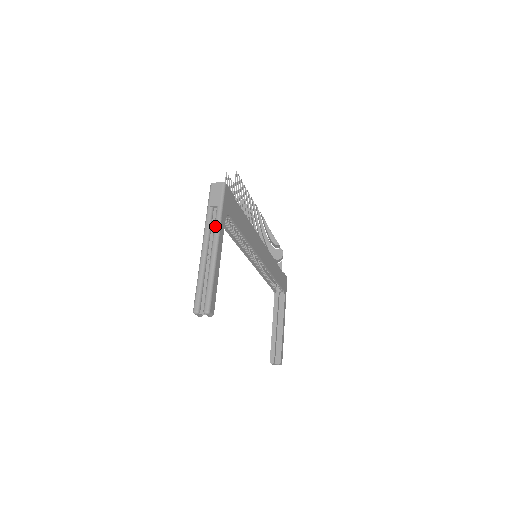
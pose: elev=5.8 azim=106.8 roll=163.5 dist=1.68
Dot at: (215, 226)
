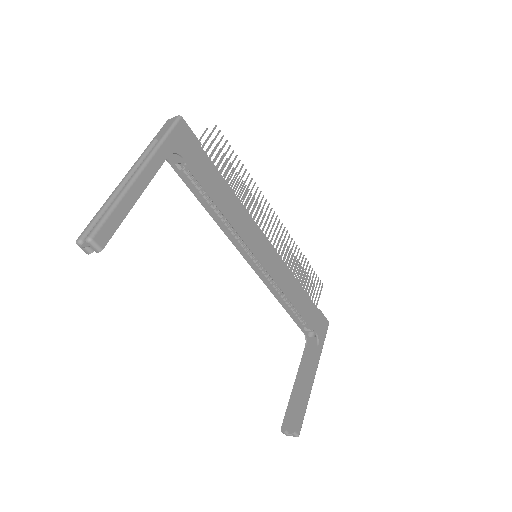
Dot at: (148, 154)
